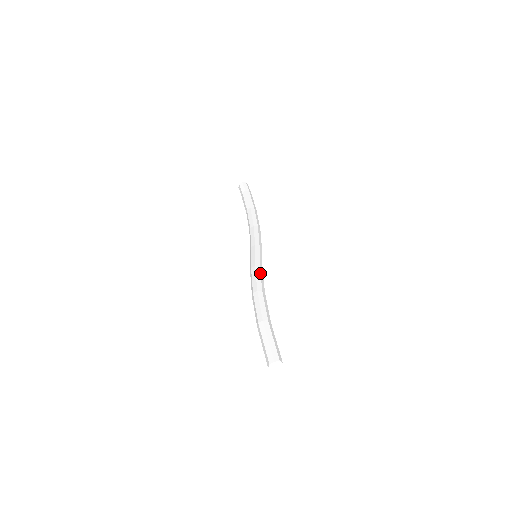
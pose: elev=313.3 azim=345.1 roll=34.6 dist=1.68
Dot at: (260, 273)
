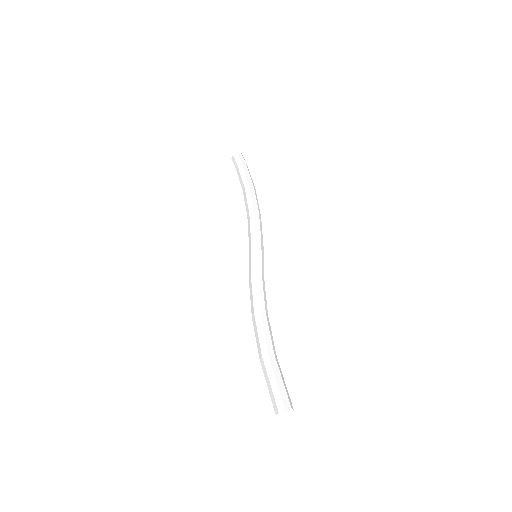
Dot at: (257, 284)
